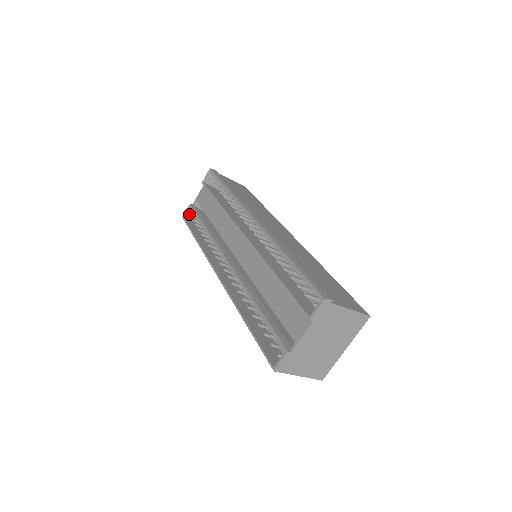
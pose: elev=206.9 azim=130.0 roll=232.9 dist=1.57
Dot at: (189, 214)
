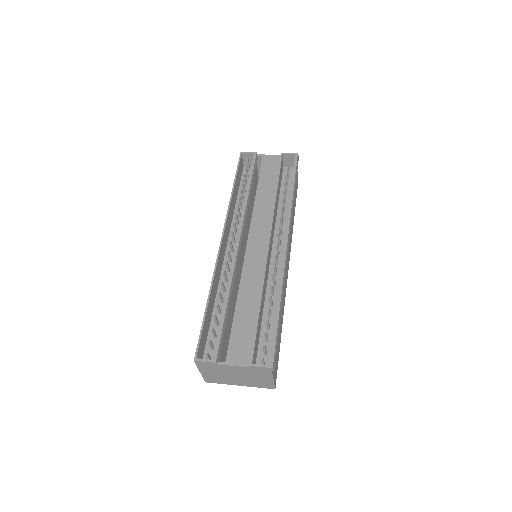
Dot at: occluded
